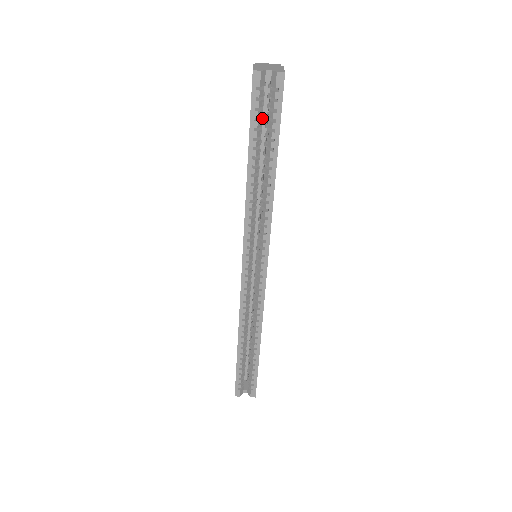
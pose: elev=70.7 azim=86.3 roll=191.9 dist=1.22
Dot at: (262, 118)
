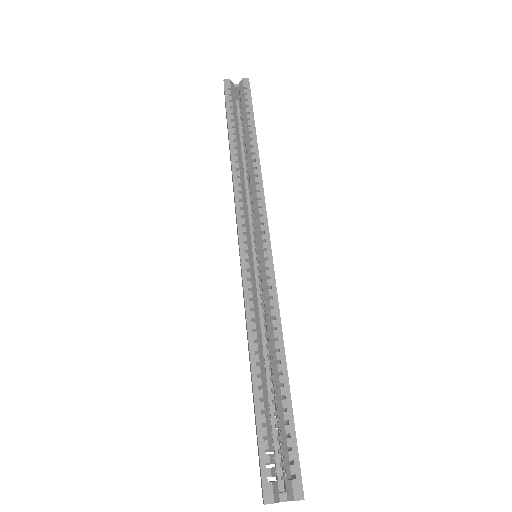
Dot at: occluded
